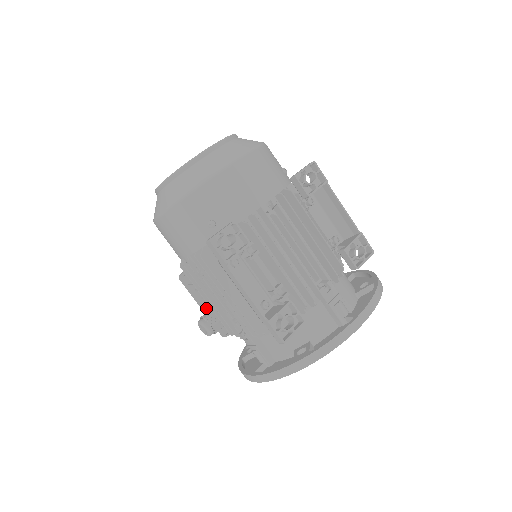
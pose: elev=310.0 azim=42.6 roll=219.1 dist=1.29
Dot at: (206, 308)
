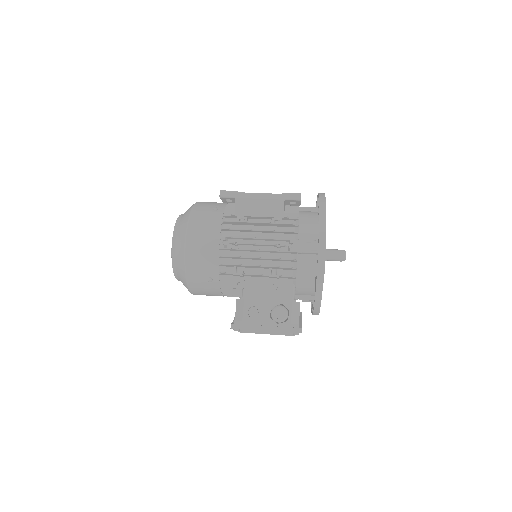
Dot at: (268, 322)
